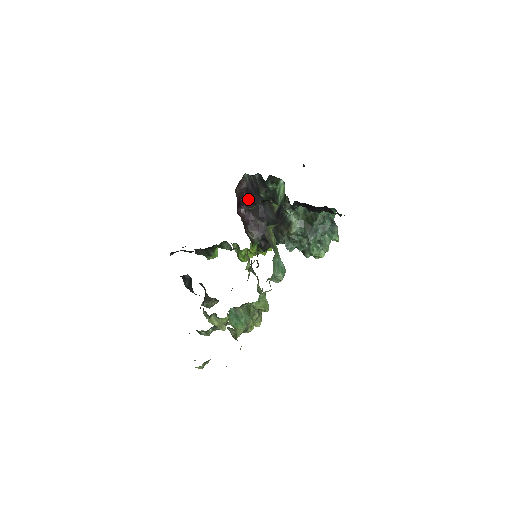
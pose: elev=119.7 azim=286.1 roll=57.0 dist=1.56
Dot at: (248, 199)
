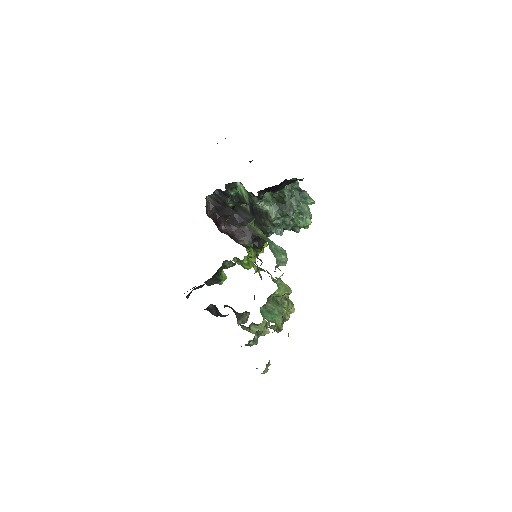
Dot at: (222, 215)
